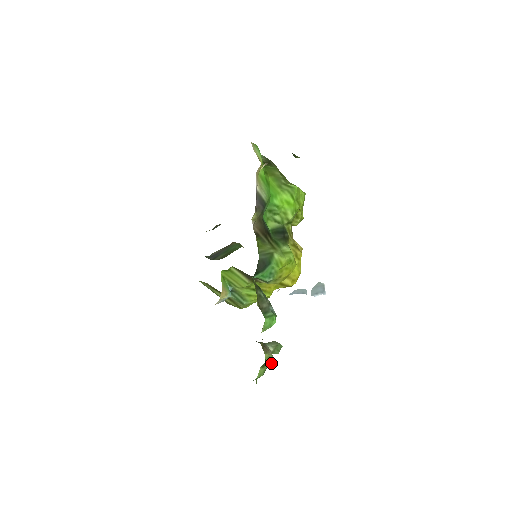
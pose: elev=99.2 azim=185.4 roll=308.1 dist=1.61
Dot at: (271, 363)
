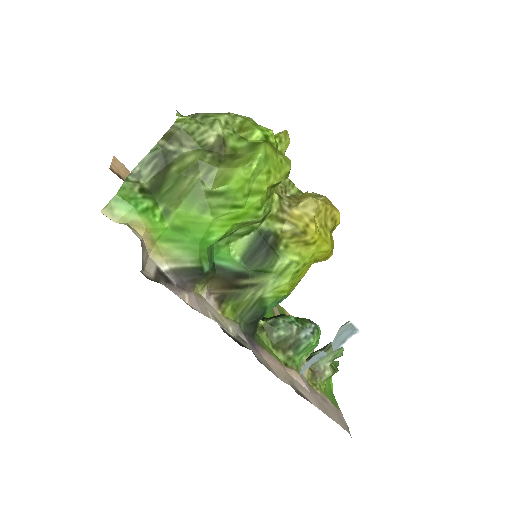
Dot at: (336, 371)
